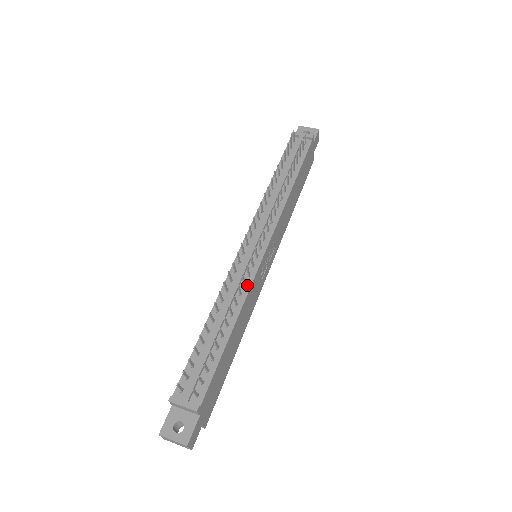
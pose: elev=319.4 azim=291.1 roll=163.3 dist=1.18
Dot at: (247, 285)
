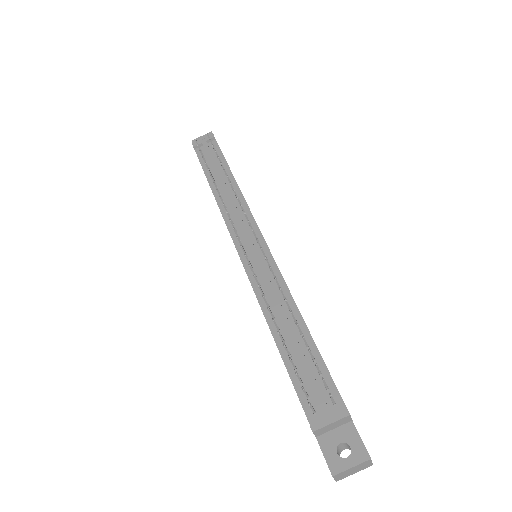
Dot at: (277, 277)
